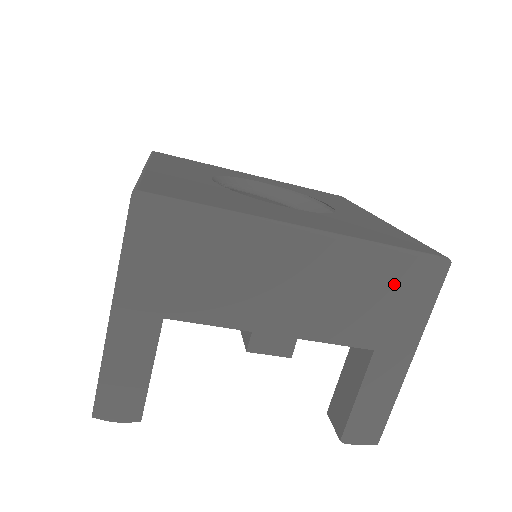
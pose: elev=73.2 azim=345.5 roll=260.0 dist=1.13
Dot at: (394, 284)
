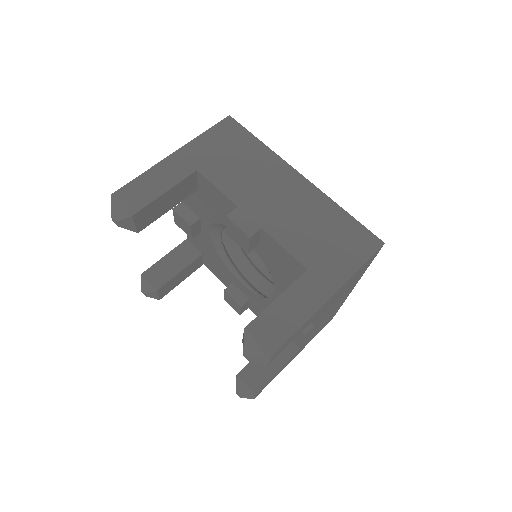
Dot at: (340, 234)
